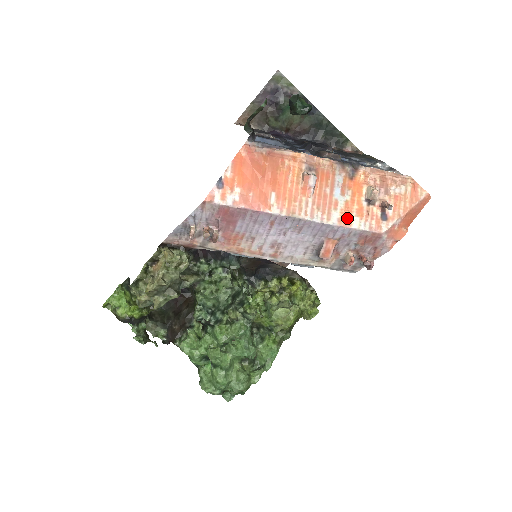
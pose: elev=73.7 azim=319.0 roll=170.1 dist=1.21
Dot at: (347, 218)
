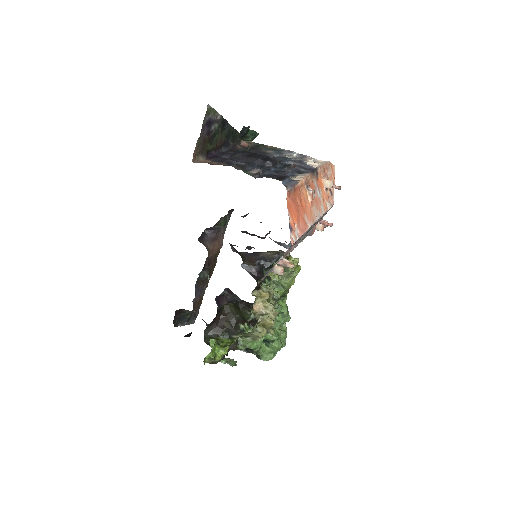
Dot at: (325, 206)
